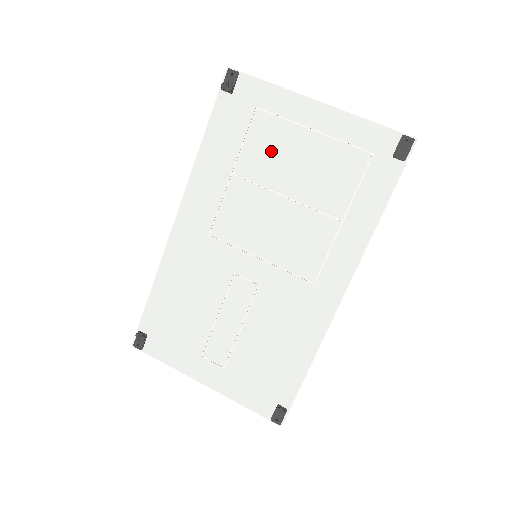
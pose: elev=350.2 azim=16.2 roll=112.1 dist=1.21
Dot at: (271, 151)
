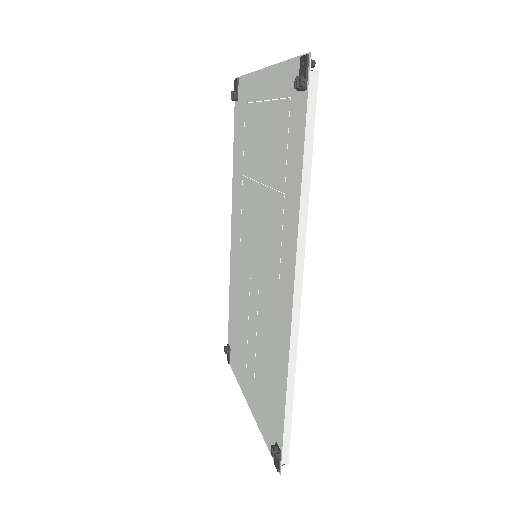
Dot at: (252, 140)
